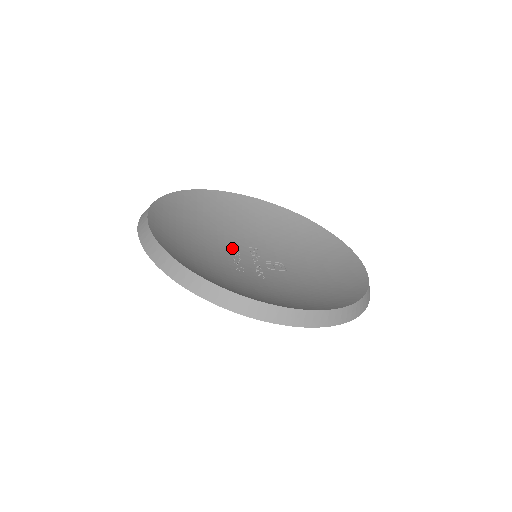
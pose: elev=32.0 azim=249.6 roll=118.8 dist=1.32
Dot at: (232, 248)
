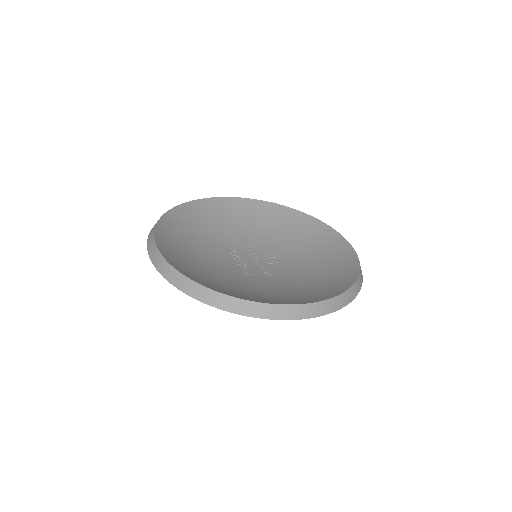
Dot at: (231, 253)
